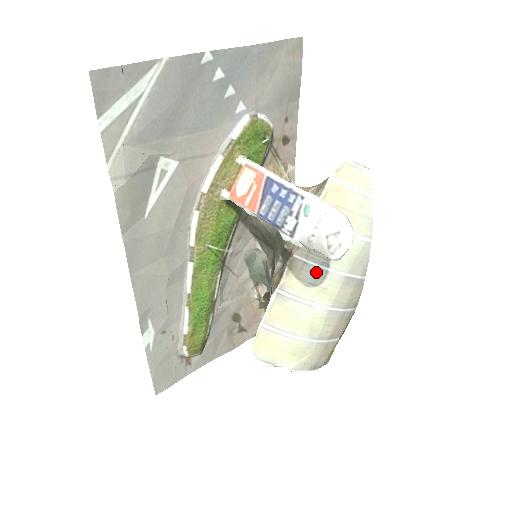
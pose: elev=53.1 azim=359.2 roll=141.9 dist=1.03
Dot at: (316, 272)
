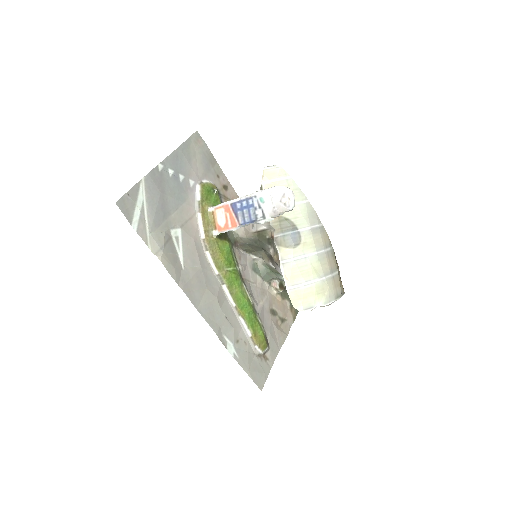
Dot at: (293, 236)
